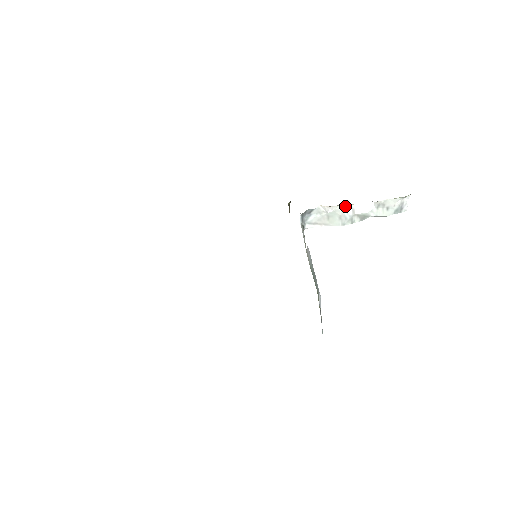
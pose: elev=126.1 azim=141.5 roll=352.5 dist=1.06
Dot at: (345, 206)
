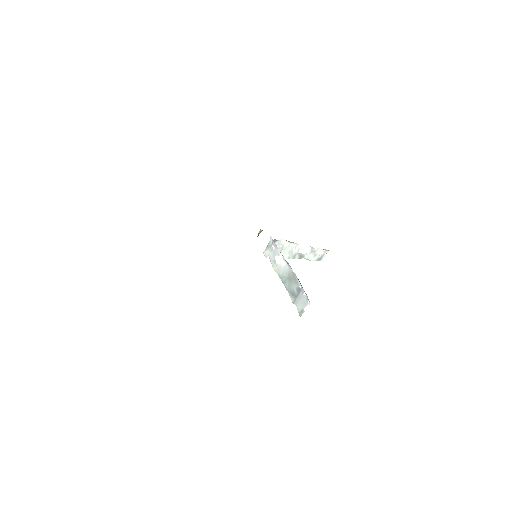
Dot at: (296, 245)
